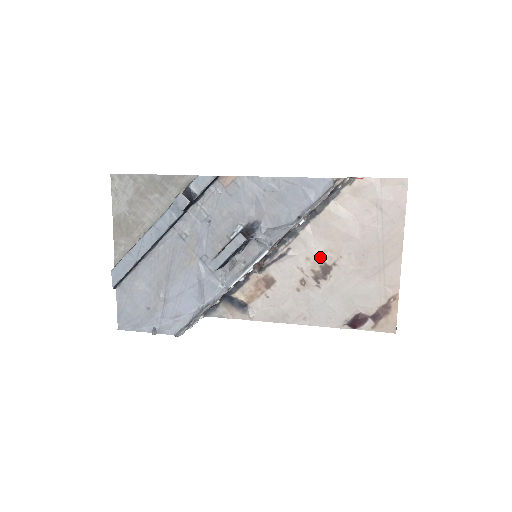
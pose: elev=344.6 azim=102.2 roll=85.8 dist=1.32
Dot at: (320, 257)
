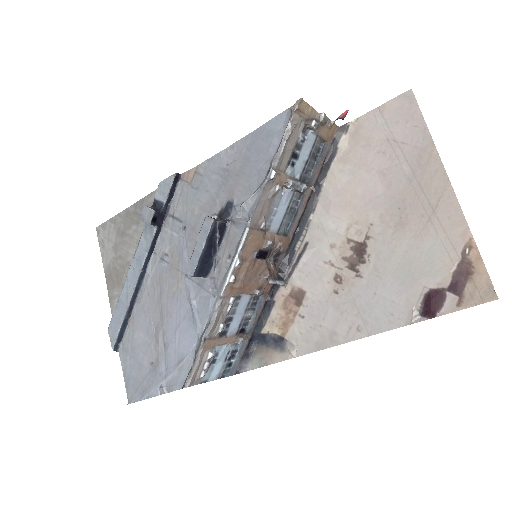
Dot at: (346, 237)
